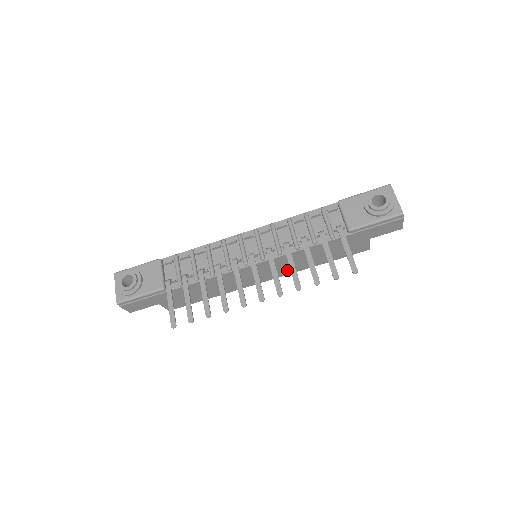
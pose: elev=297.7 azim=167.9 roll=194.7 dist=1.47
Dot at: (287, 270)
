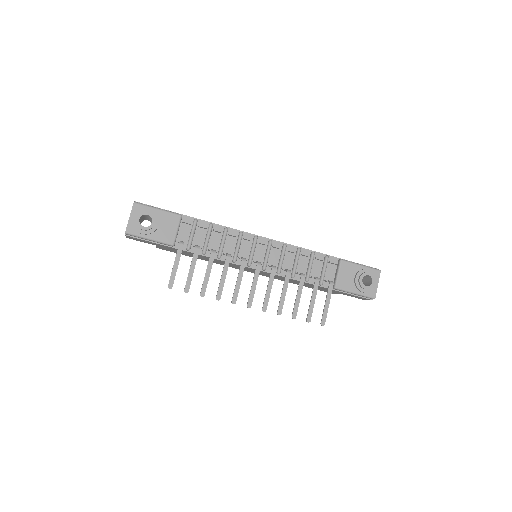
Dot at: (269, 276)
